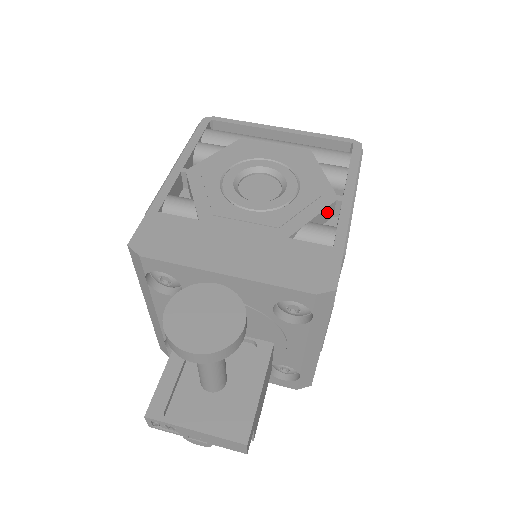
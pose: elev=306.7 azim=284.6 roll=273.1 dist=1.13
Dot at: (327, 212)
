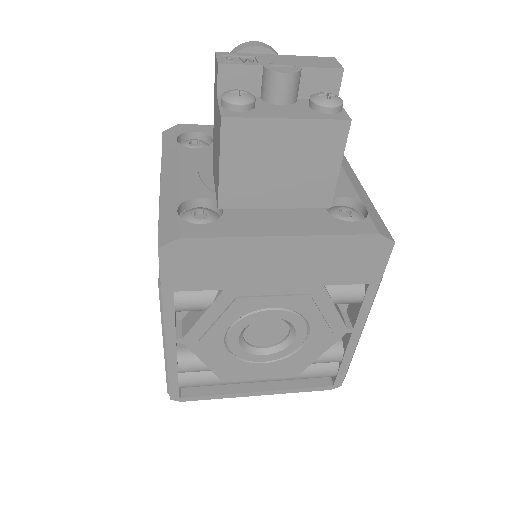
Dot at: occluded
